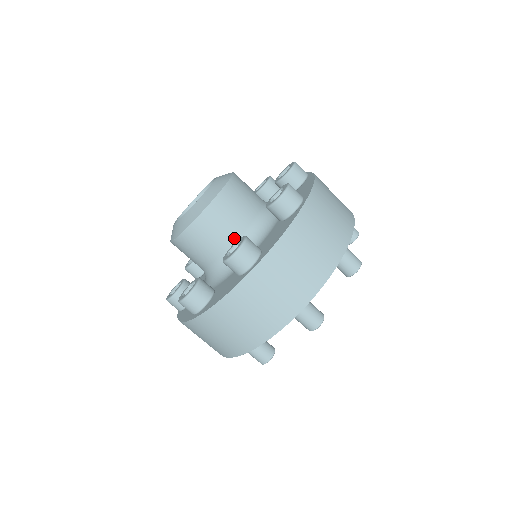
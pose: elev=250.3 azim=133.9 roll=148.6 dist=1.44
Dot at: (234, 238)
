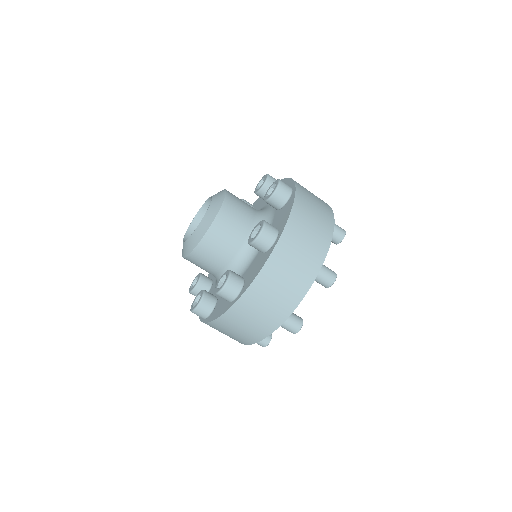
Dot at: (212, 274)
